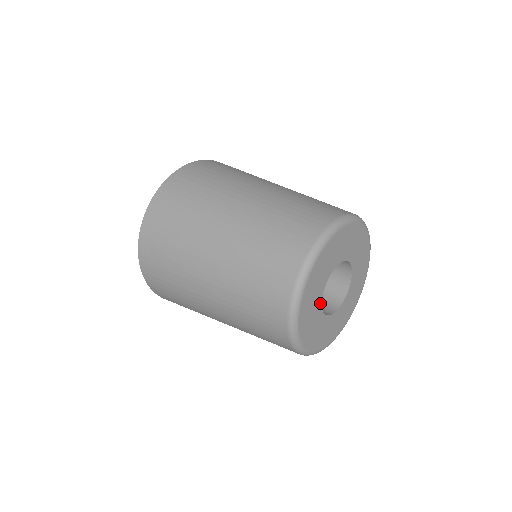
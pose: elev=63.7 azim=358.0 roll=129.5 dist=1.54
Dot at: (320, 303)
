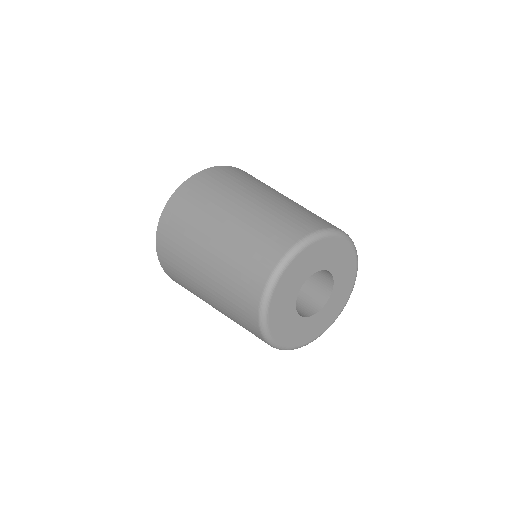
Dot at: (294, 308)
